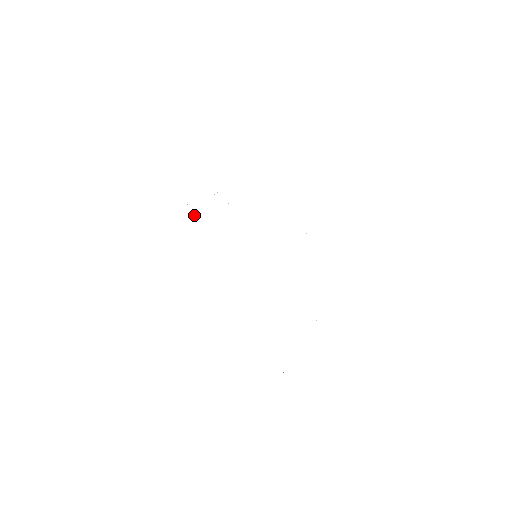
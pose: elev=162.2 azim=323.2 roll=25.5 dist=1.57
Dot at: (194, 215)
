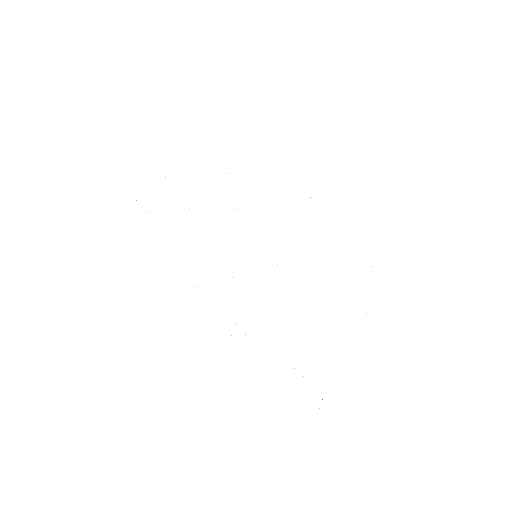
Dot at: occluded
